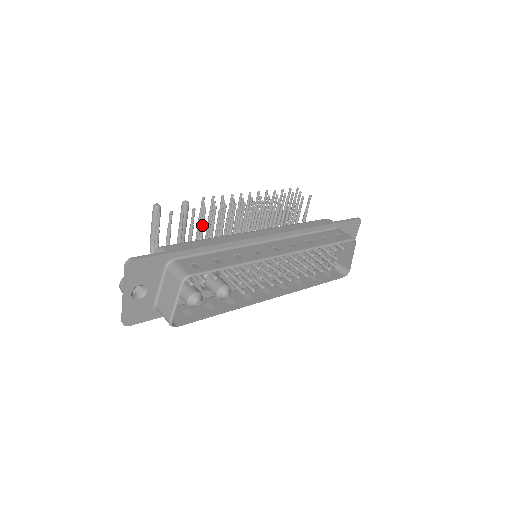
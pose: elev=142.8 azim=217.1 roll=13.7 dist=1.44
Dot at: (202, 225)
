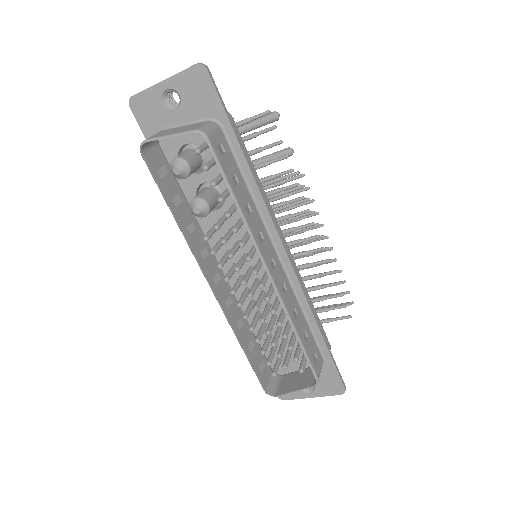
Dot at: (272, 176)
